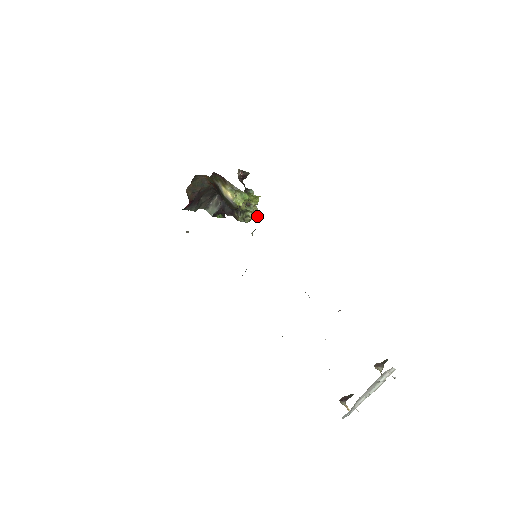
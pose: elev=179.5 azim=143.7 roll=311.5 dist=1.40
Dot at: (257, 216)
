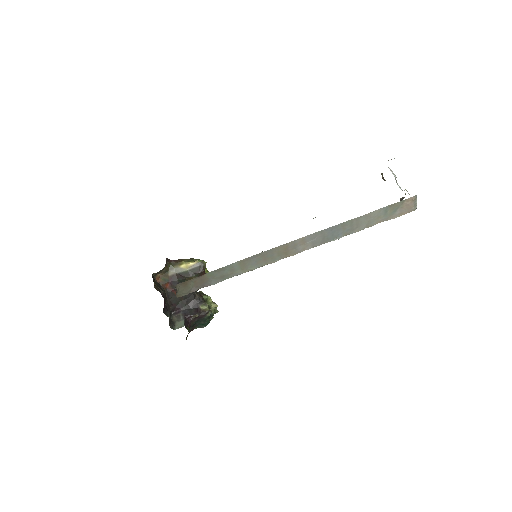
Dot at: (215, 309)
